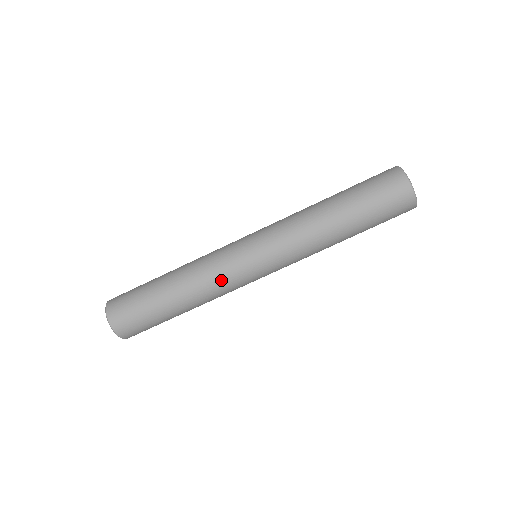
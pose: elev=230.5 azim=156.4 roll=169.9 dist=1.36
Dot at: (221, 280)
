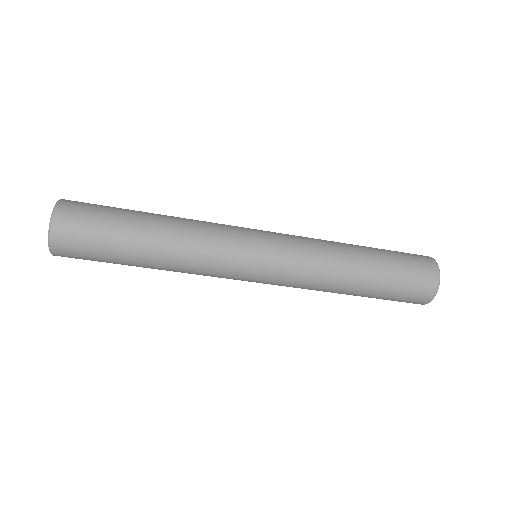
Dot at: (209, 274)
